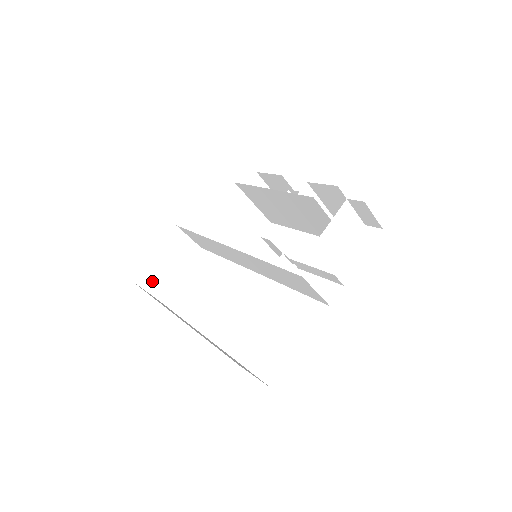
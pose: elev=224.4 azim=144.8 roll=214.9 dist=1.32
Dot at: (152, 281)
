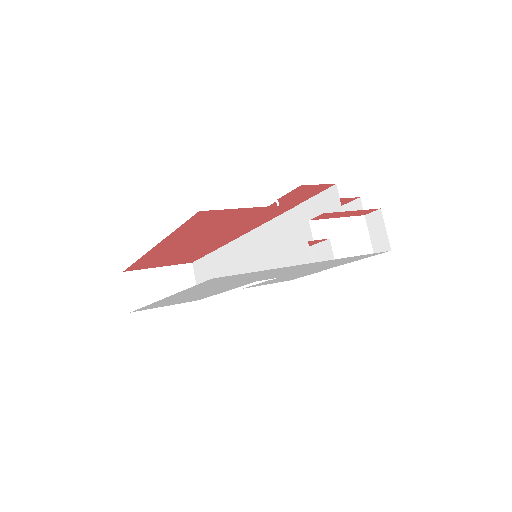
Dot at: (138, 288)
